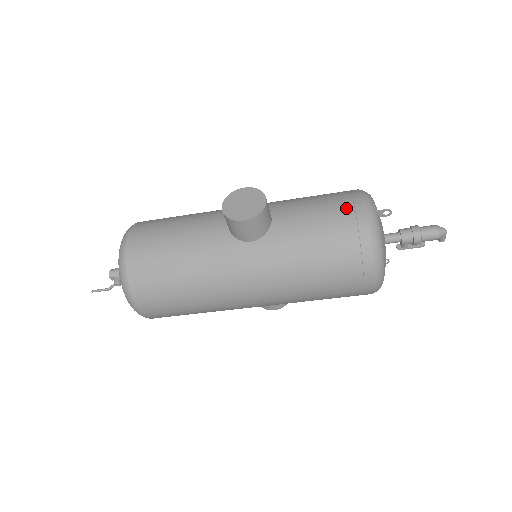
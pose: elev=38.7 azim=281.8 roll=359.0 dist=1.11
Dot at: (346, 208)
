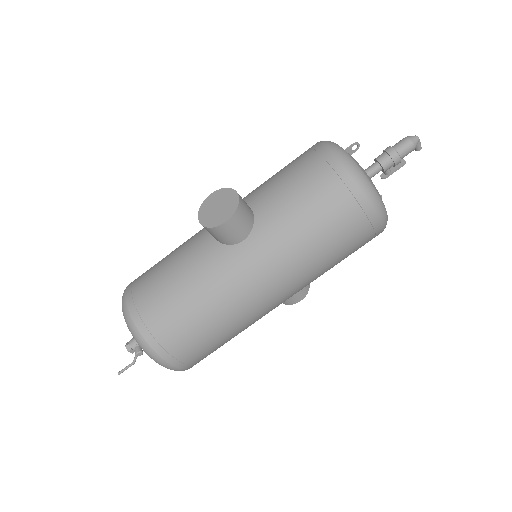
Dot at: (315, 162)
